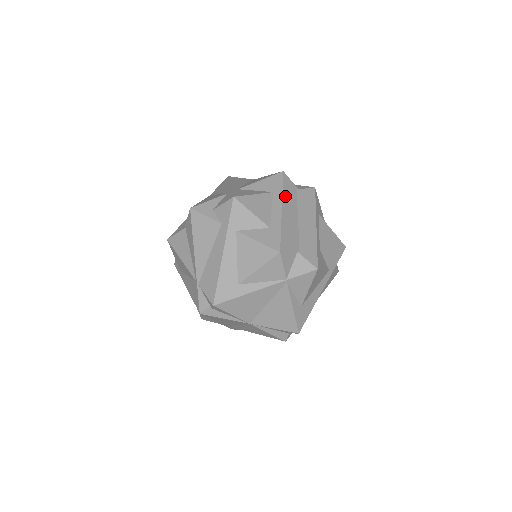
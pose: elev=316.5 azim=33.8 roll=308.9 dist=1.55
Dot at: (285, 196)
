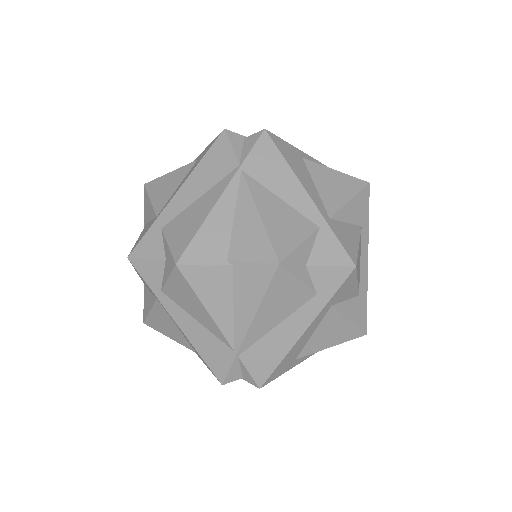
Dot at: (368, 231)
